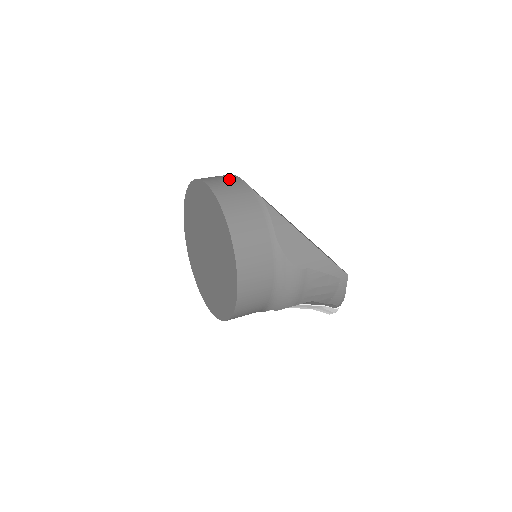
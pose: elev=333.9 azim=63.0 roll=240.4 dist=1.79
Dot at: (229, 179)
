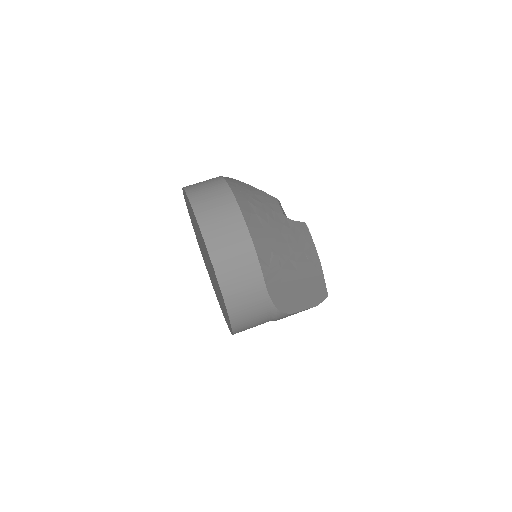
Dot at: (250, 282)
